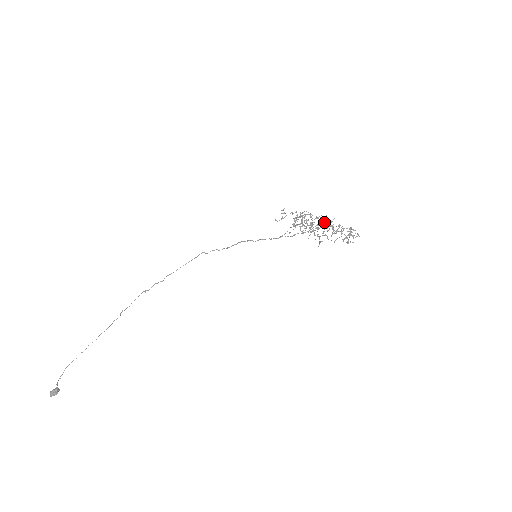
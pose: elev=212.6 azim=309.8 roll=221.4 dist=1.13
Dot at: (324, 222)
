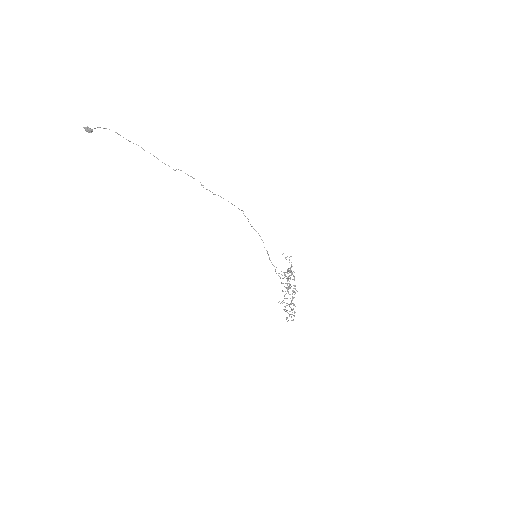
Dot at: occluded
